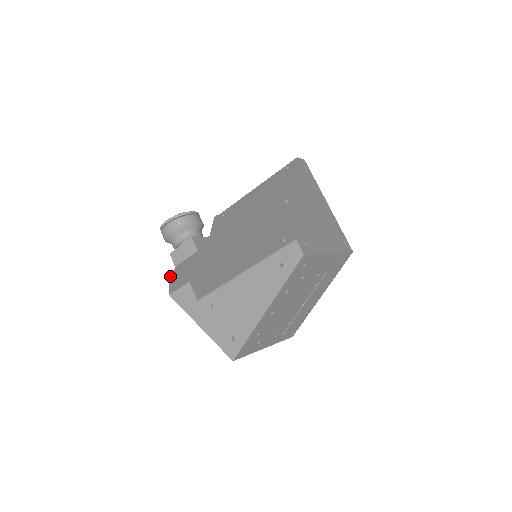
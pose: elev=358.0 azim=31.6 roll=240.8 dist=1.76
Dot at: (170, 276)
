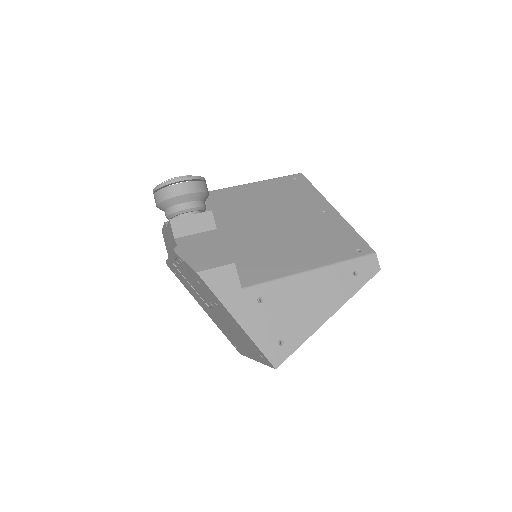
Dot at: (174, 248)
